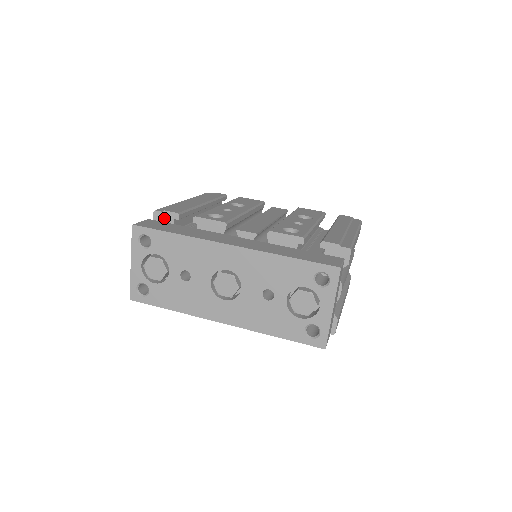
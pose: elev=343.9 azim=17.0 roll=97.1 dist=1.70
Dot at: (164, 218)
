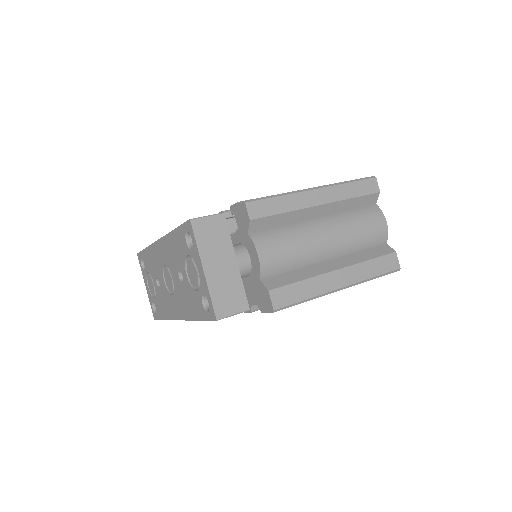
Dot at: occluded
